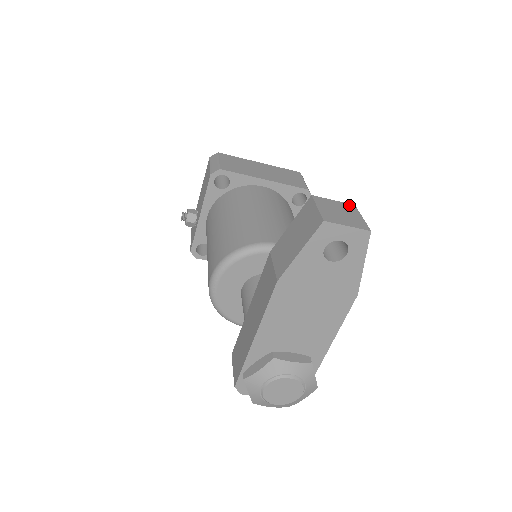
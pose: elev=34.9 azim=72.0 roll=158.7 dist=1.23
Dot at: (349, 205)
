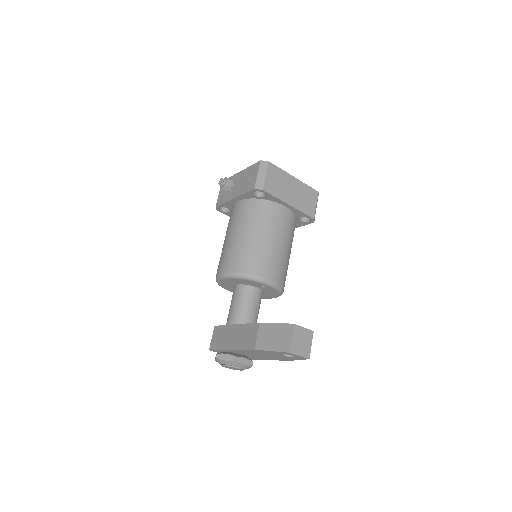
Dot at: (310, 332)
